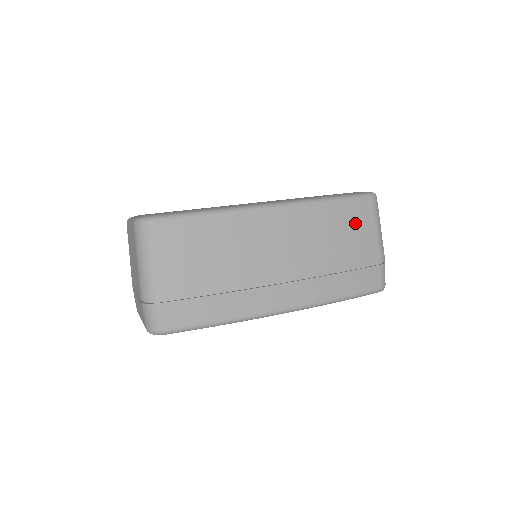
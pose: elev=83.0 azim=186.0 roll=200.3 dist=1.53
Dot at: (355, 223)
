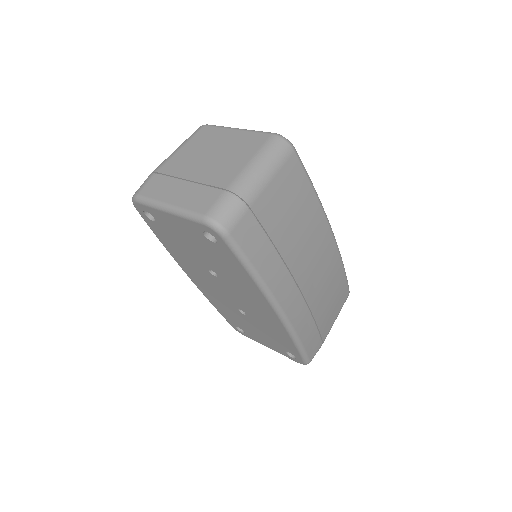
Dot at: (338, 299)
